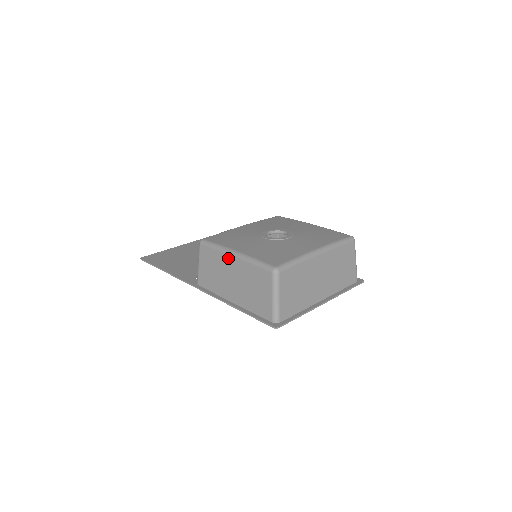
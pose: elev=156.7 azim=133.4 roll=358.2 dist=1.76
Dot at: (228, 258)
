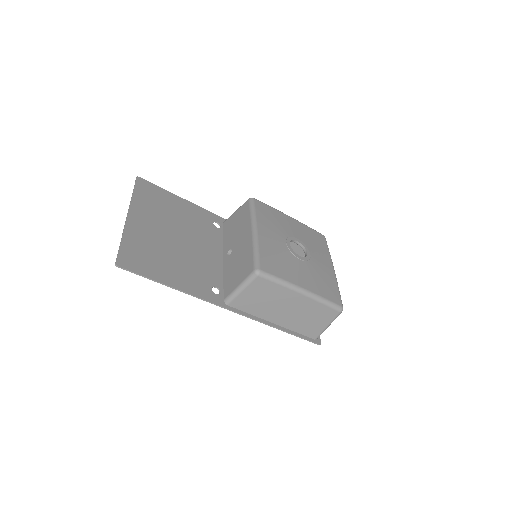
Dot at: (294, 295)
